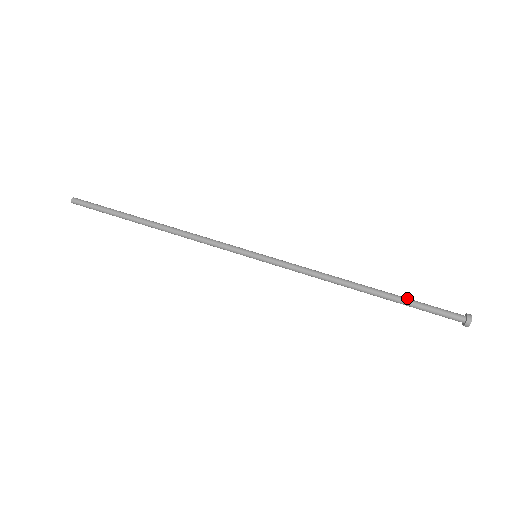
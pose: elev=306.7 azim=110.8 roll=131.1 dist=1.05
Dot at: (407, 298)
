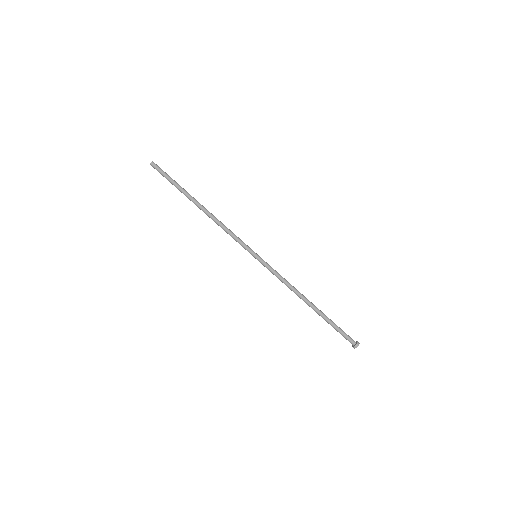
Dot at: (330, 319)
